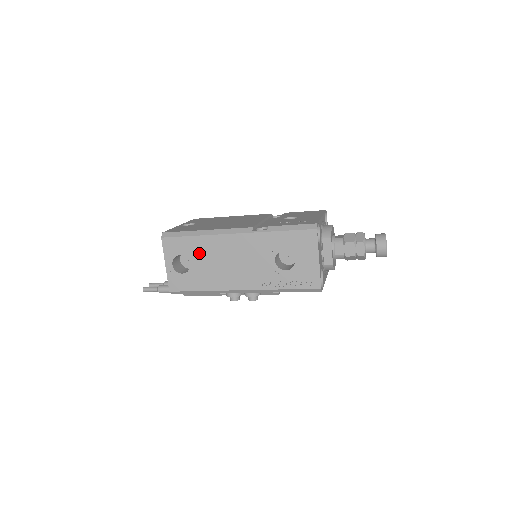
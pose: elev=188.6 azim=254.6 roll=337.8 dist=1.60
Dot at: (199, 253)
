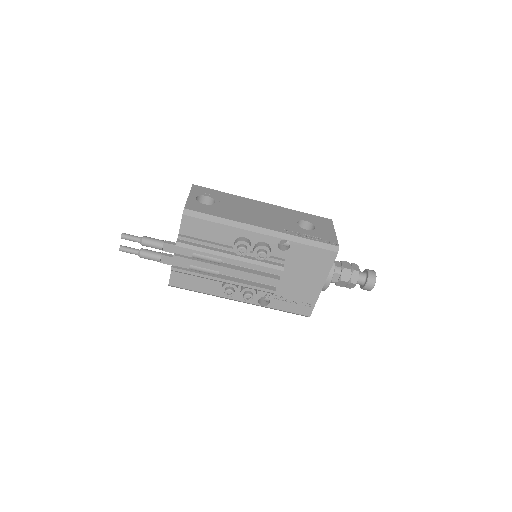
Dot at: (227, 200)
